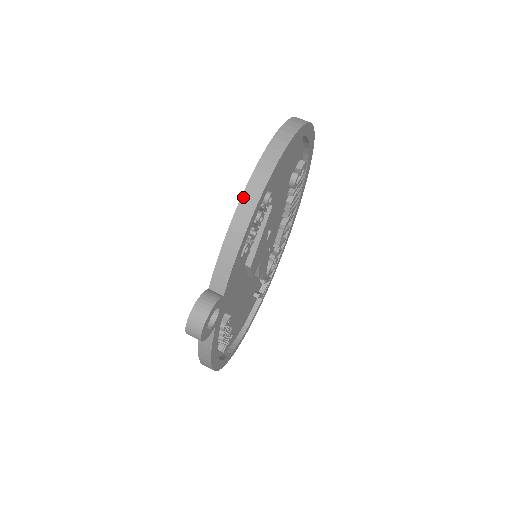
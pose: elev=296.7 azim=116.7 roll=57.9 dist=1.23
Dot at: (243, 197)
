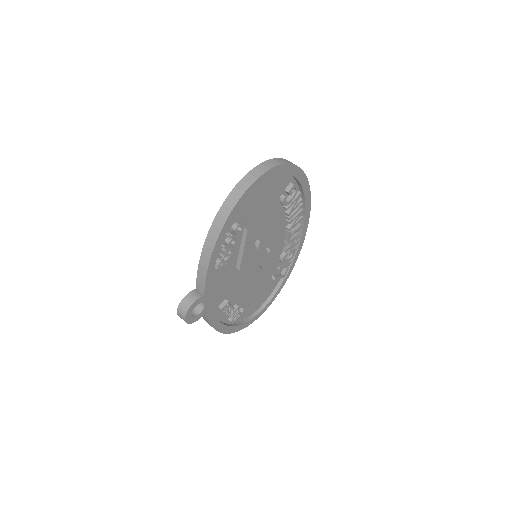
Dot at: (209, 233)
